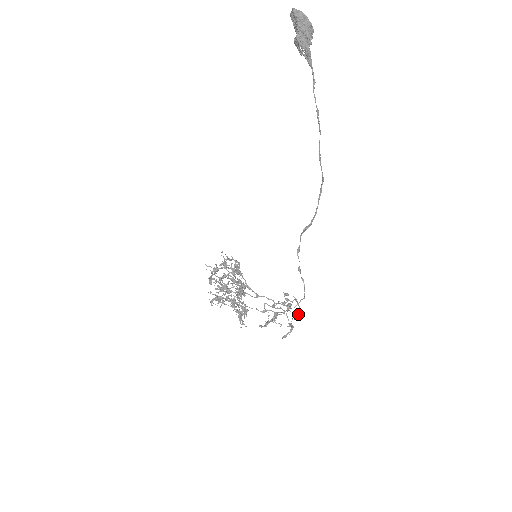
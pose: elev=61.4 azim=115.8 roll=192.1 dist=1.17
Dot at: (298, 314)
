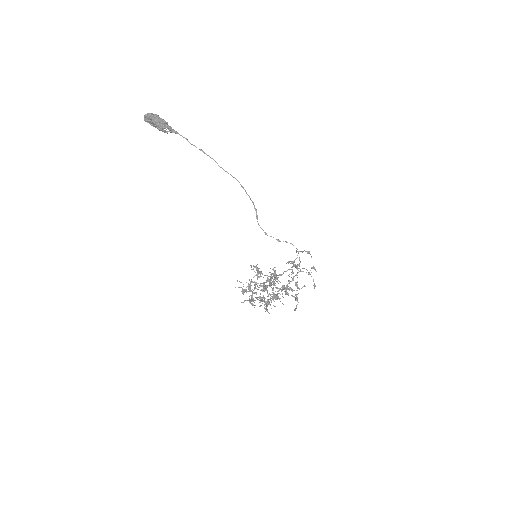
Dot at: (309, 252)
